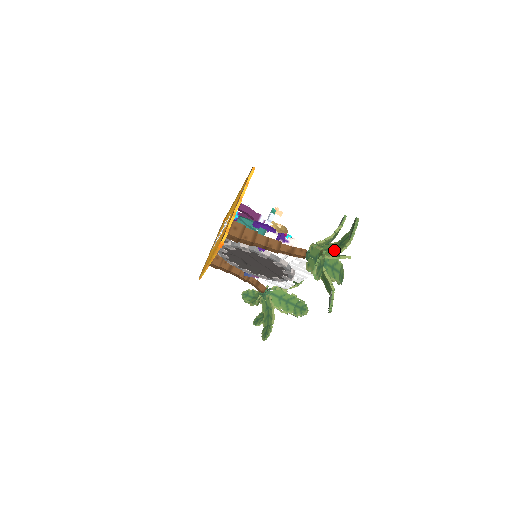
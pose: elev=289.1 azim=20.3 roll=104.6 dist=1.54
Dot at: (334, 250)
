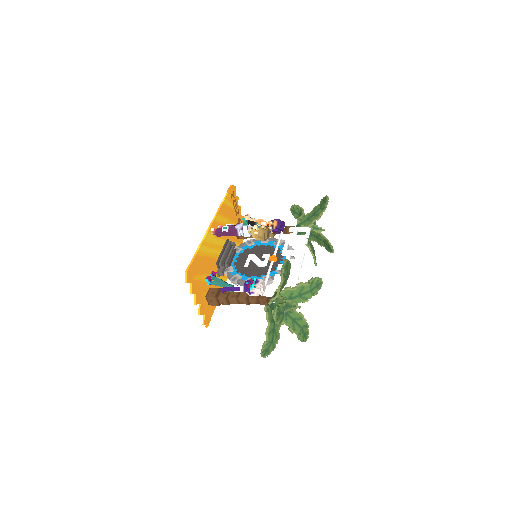
Dot at: occluded
